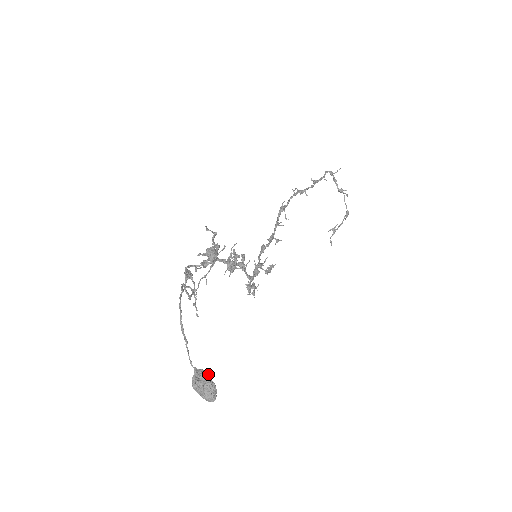
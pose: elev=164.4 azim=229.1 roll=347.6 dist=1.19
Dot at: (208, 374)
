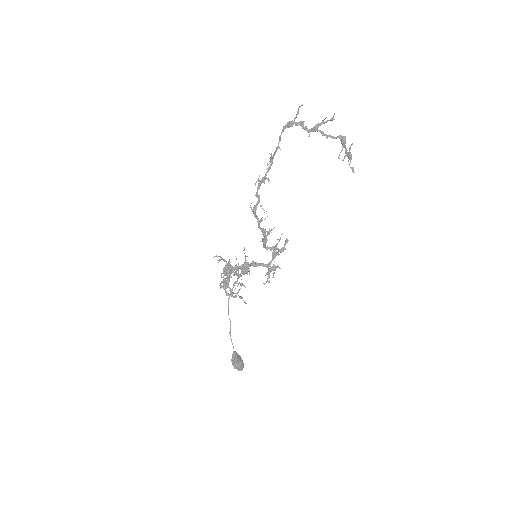
Dot at: (236, 357)
